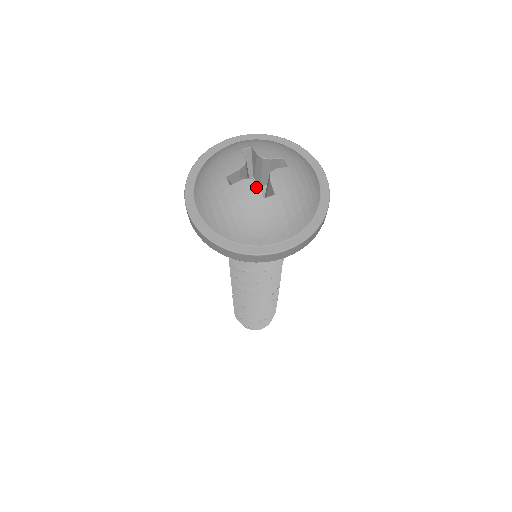
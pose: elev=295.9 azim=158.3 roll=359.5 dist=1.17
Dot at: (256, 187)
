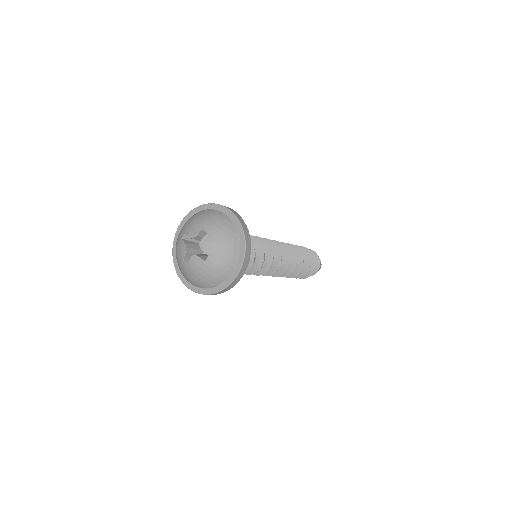
Dot at: (198, 258)
